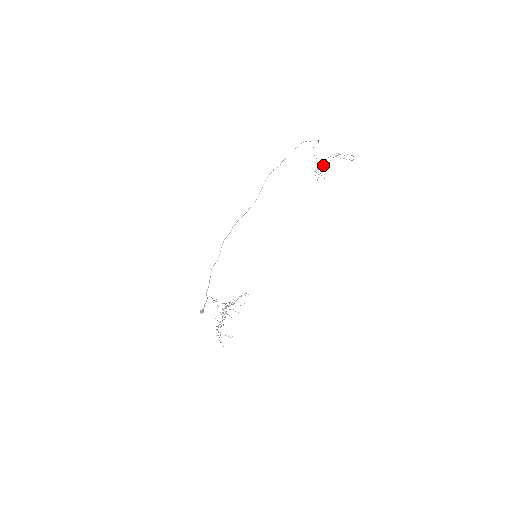
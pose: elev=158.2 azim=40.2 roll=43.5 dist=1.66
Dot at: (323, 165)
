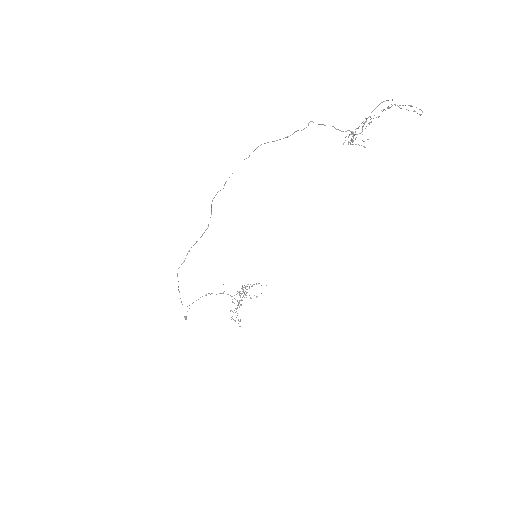
Dot at: (363, 123)
